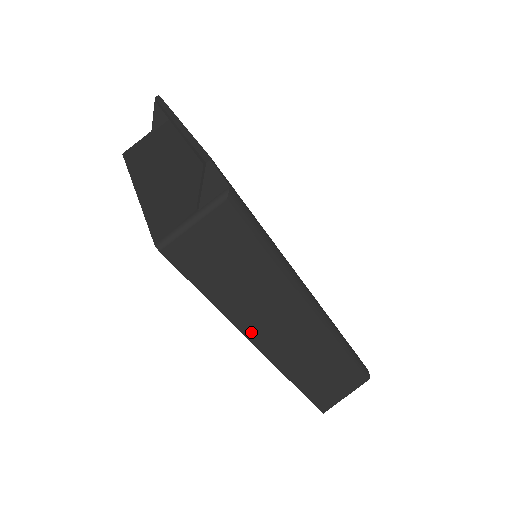
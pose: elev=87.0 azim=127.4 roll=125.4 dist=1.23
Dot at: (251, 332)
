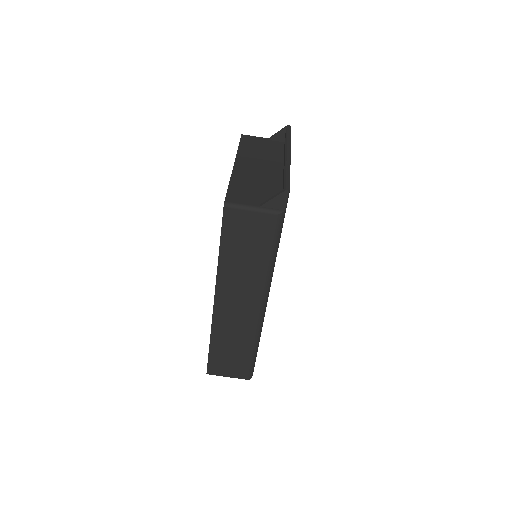
Dot at: (220, 289)
